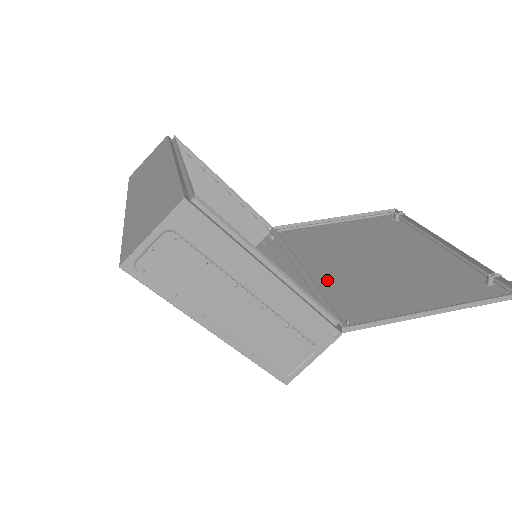
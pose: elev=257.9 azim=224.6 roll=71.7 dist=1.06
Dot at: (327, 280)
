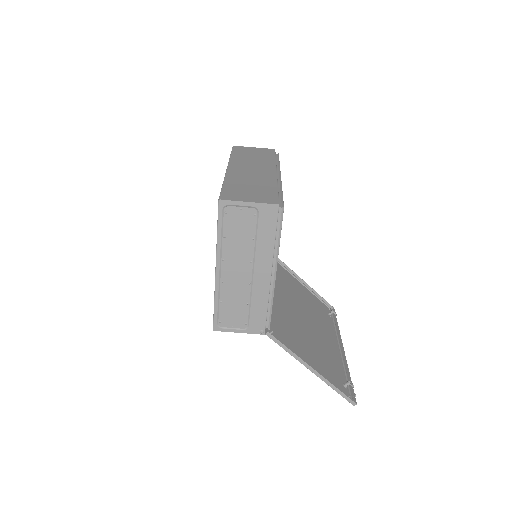
Dot at: (275, 304)
